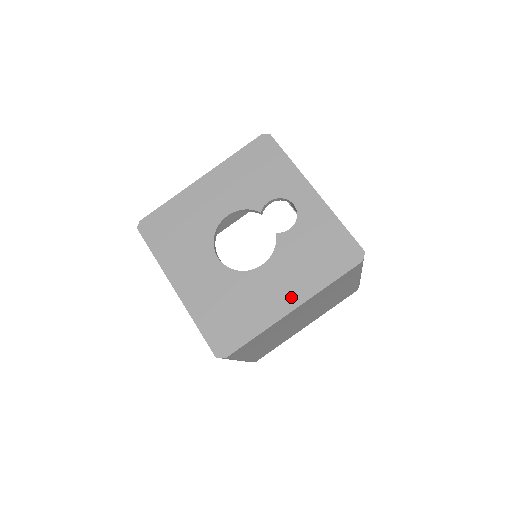
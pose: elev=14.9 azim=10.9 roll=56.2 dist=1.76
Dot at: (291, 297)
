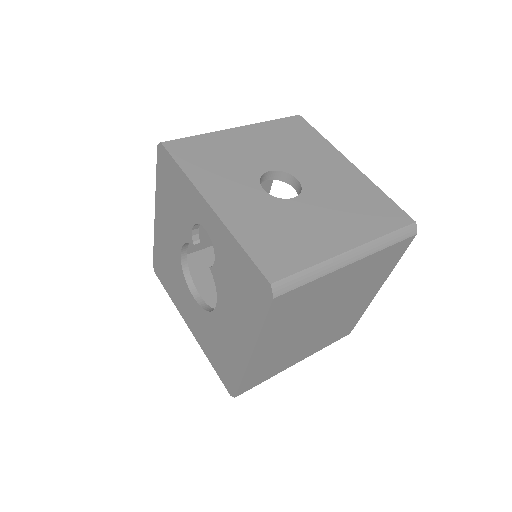
Dot at: (244, 342)
